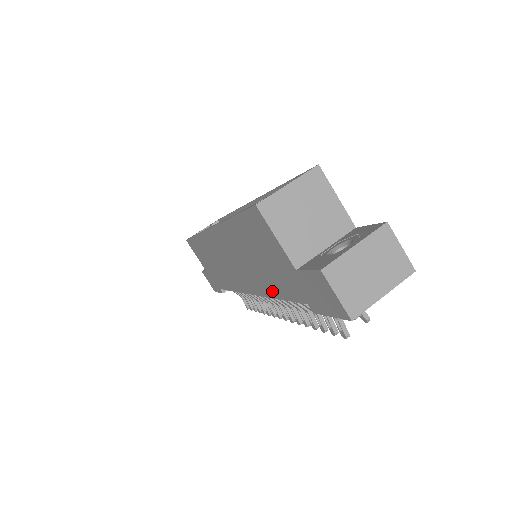
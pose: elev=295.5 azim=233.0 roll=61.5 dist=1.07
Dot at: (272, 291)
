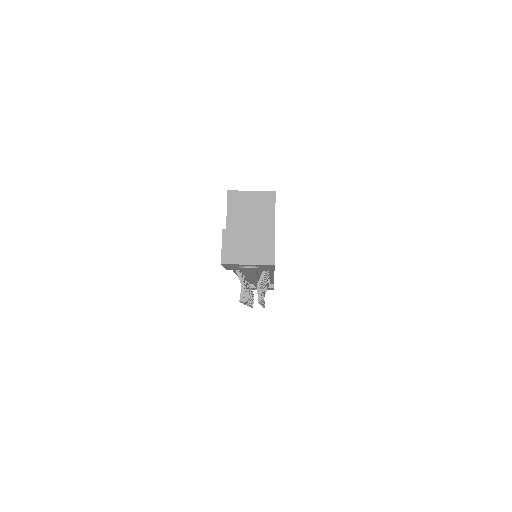
Dot at: occluded
